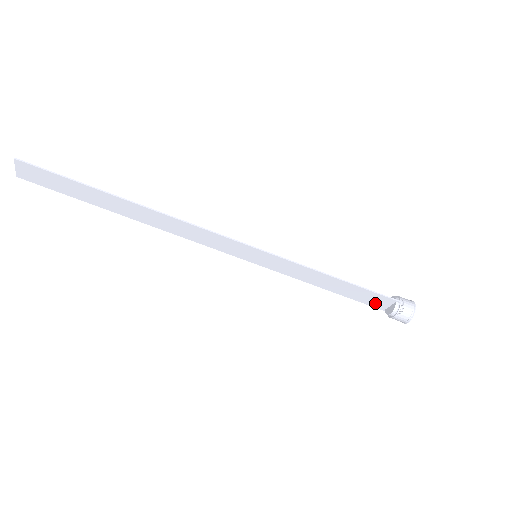
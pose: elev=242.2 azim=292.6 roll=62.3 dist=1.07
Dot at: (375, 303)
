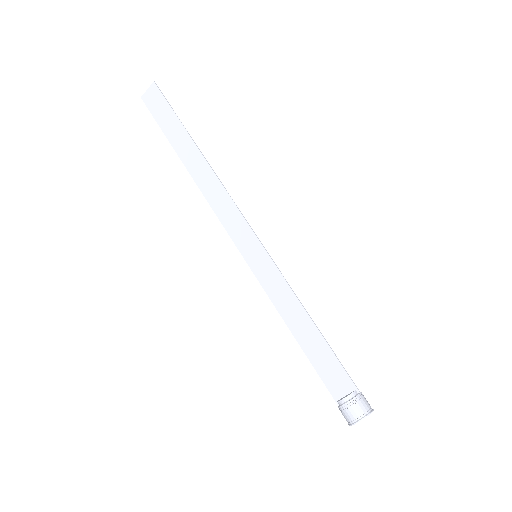
Dot at: (332, 383)
